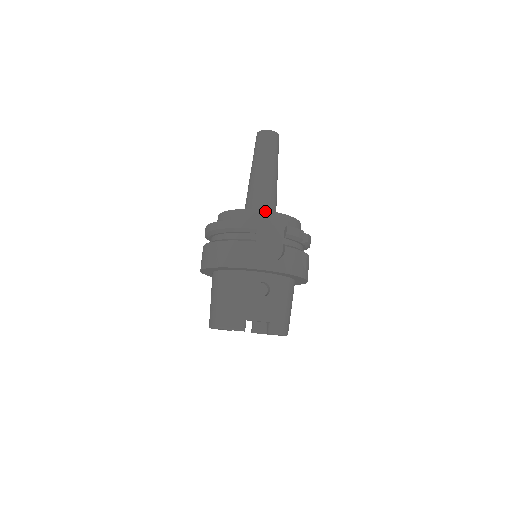
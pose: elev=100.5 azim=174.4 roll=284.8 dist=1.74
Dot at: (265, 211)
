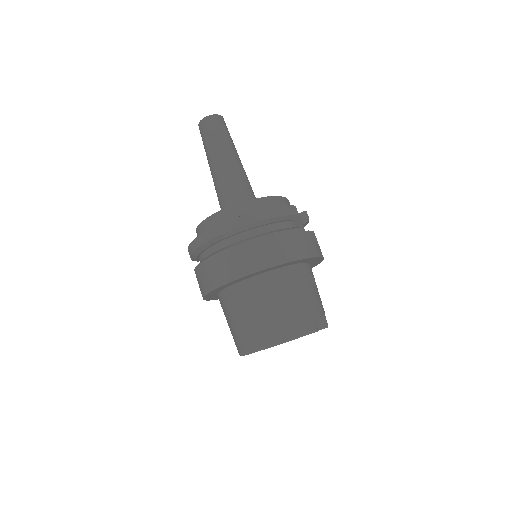
Dot at: (283, 197)
